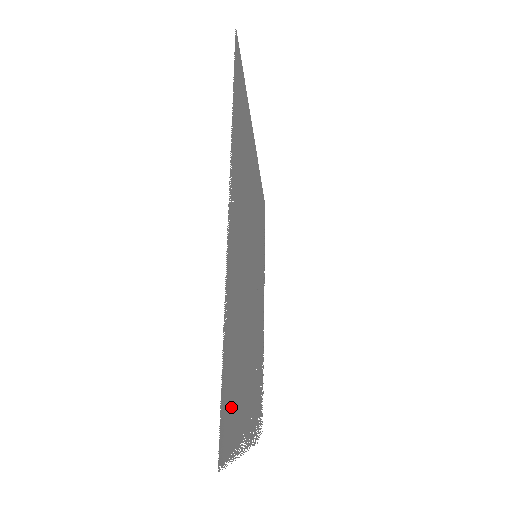
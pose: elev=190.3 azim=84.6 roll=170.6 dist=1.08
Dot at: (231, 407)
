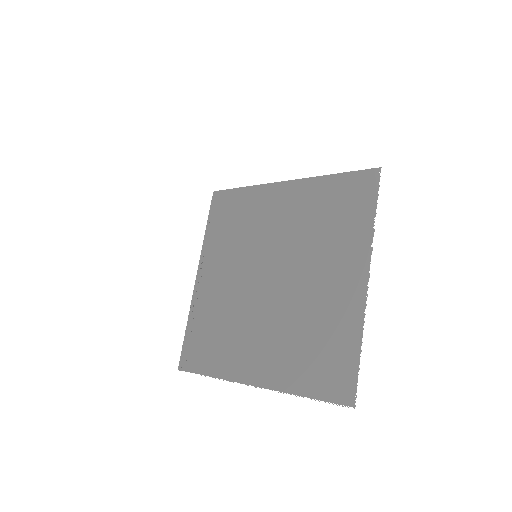
Dot at: (326, 374)
